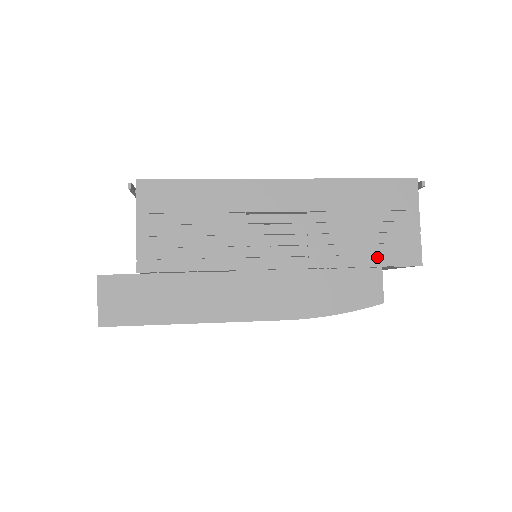
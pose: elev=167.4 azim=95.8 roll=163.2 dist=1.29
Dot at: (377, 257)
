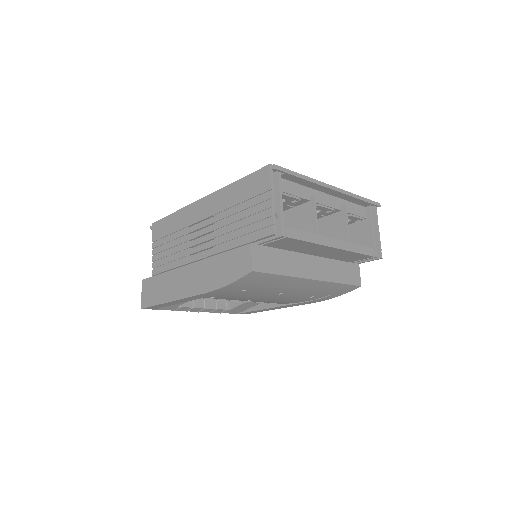
Dot at: (247, 236)
